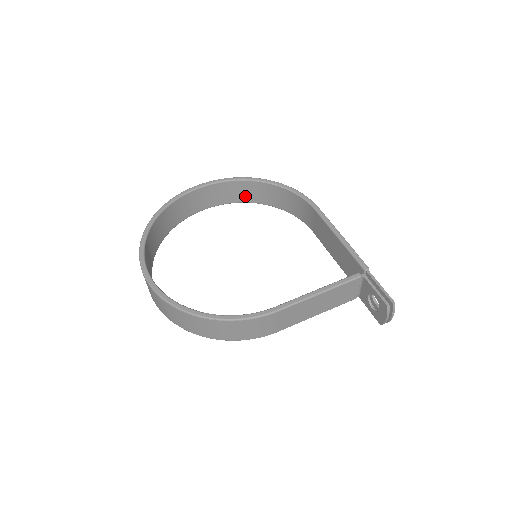
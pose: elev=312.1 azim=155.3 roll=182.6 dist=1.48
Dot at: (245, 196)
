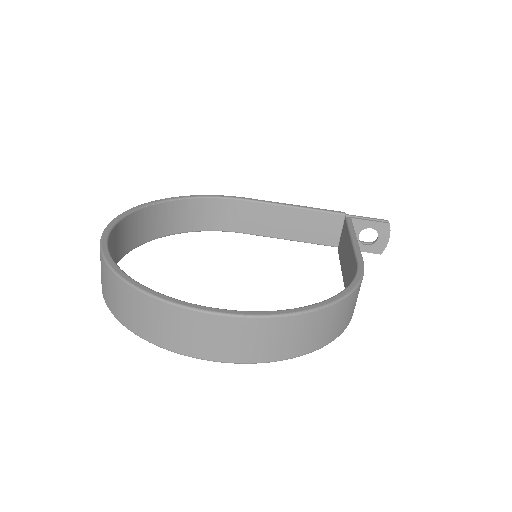
Dot at: (148, 231)
